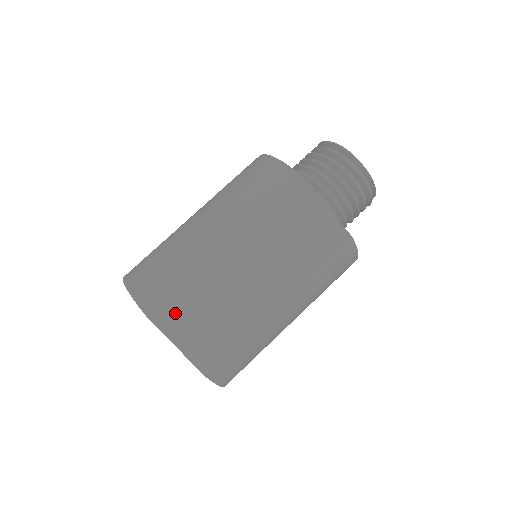
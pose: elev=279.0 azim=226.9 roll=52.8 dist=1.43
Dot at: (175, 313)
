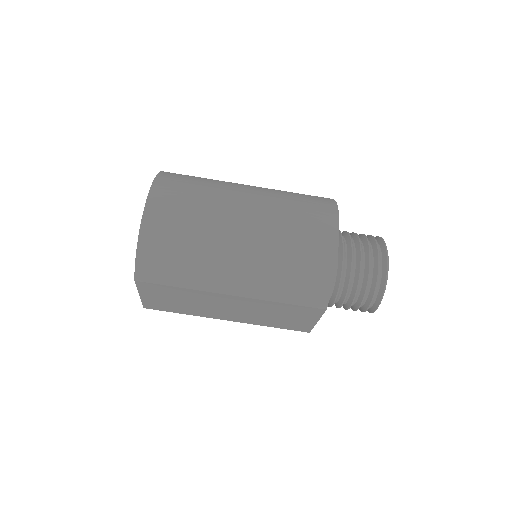
Dot at: (156, 290)
